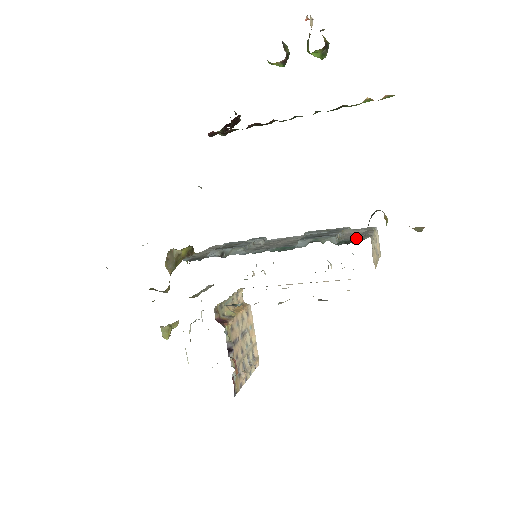
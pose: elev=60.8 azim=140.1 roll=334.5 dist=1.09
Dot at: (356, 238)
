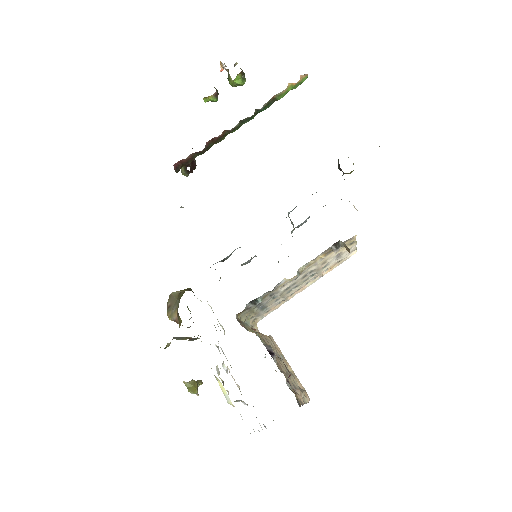
Dot at: occluded
